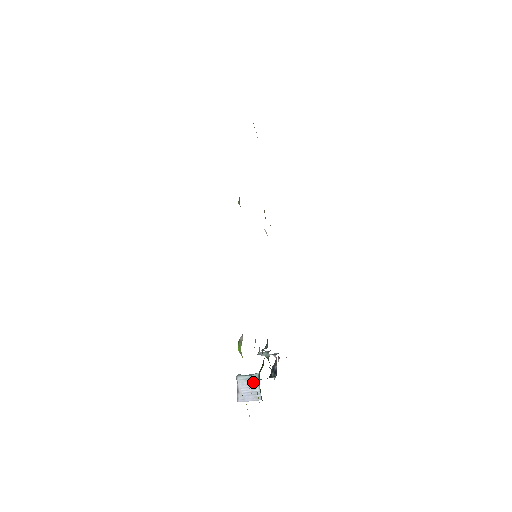
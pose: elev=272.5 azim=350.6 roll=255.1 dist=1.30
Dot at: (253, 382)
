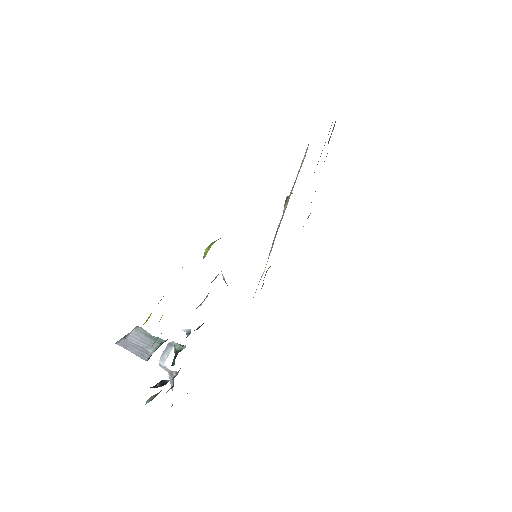
Dot at: (152, 341)
